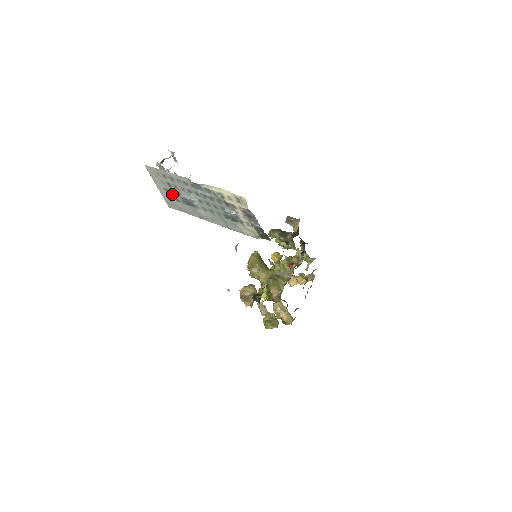
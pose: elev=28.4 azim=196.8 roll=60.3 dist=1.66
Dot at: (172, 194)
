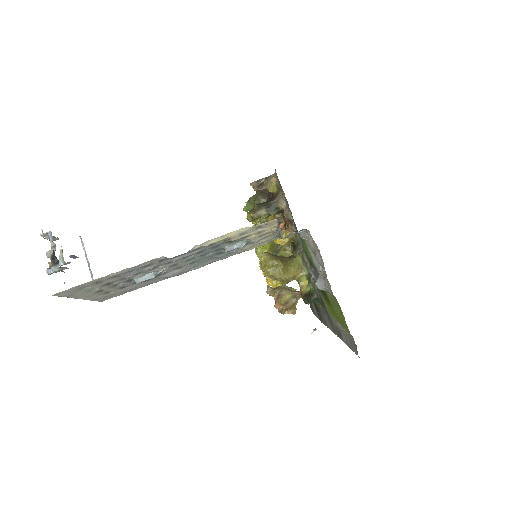
Dot at: (112, 289)
